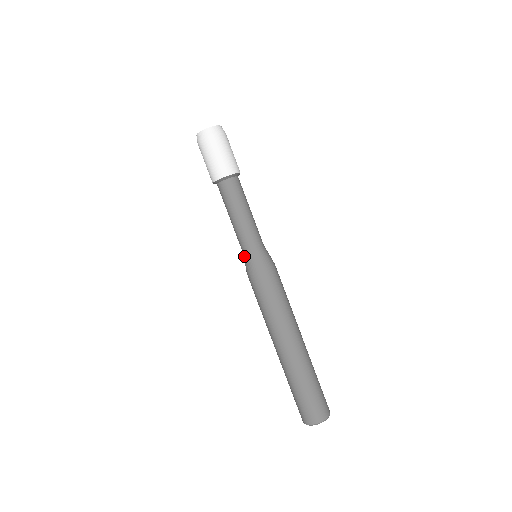
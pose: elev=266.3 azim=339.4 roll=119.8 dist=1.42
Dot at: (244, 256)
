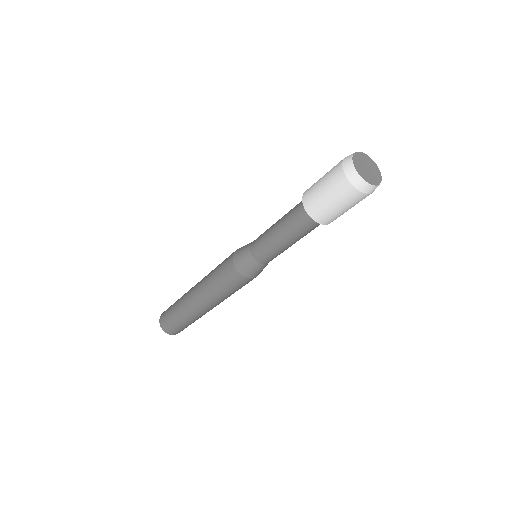
Dot at: (255, 264)
